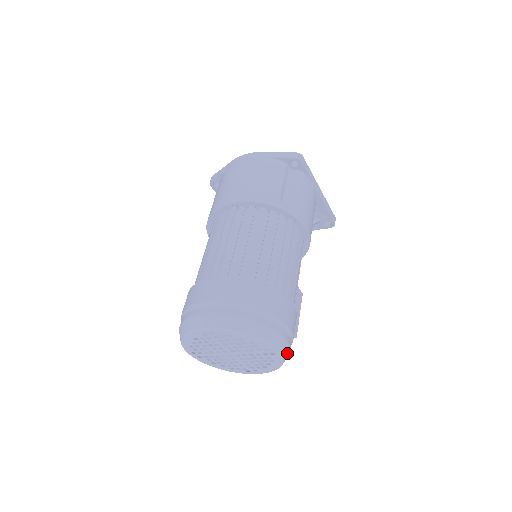
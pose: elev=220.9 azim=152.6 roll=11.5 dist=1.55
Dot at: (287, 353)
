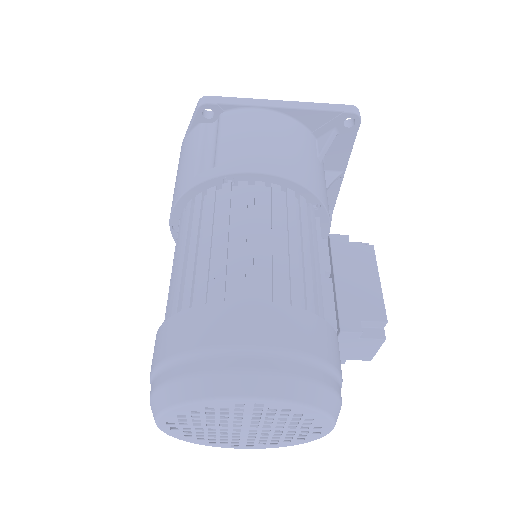
Dot at: (291, 385)
